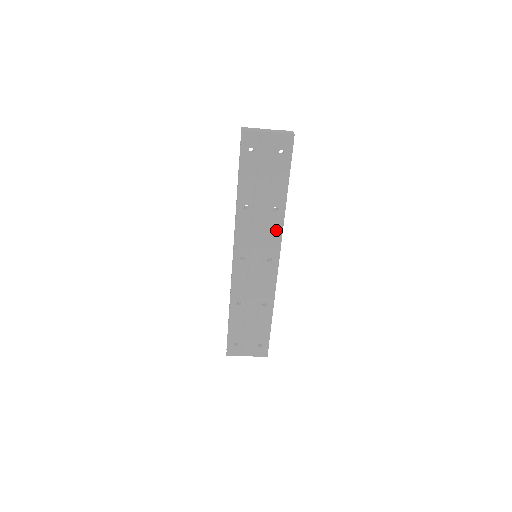
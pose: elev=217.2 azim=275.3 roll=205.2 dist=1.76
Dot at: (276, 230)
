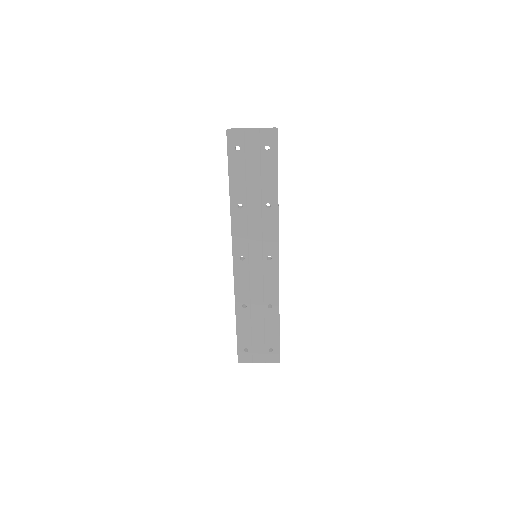
Dot at: (272, 227)
